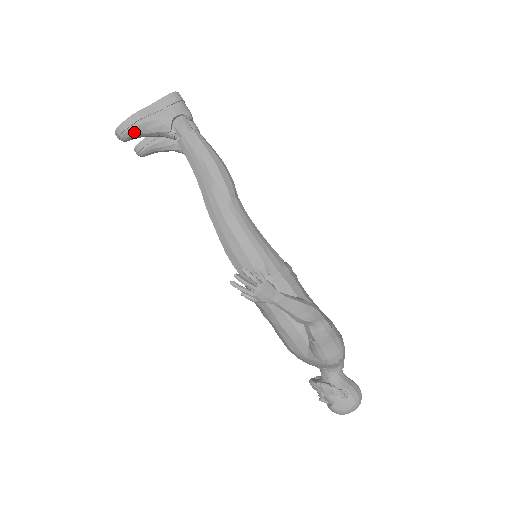
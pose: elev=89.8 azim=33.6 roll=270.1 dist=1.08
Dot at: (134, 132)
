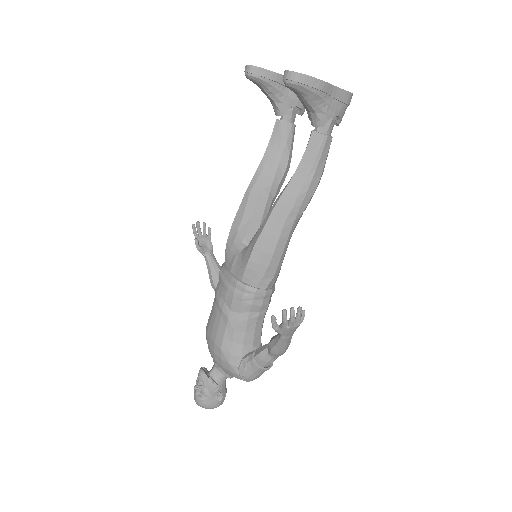
Dot at: (304, 91)
